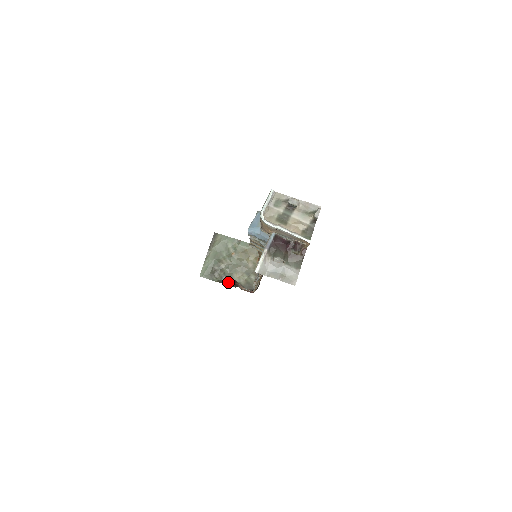
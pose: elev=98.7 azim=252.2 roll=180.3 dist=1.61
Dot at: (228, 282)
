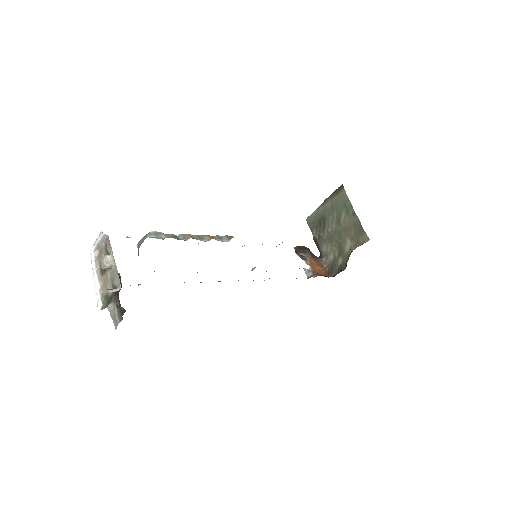
Dot at: (297, 249)
